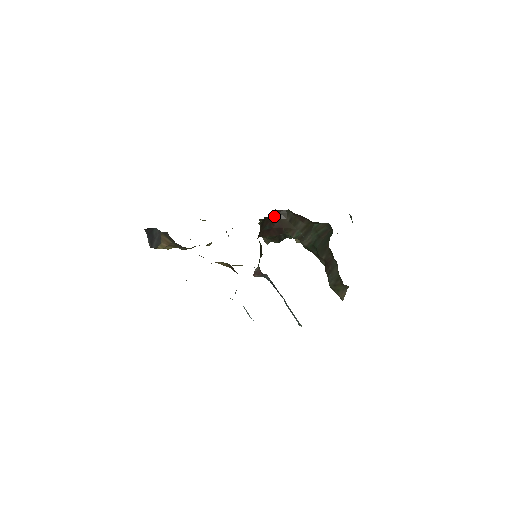
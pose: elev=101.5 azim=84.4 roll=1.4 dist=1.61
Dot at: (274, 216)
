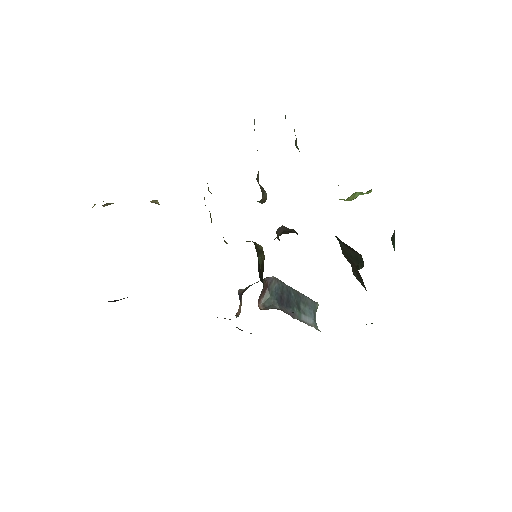
Dot at: (276, 237)
